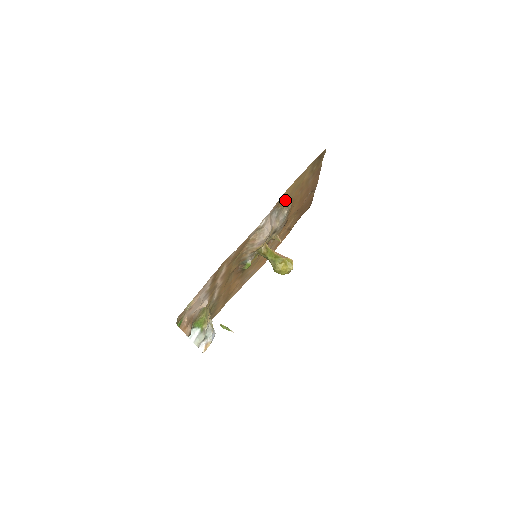
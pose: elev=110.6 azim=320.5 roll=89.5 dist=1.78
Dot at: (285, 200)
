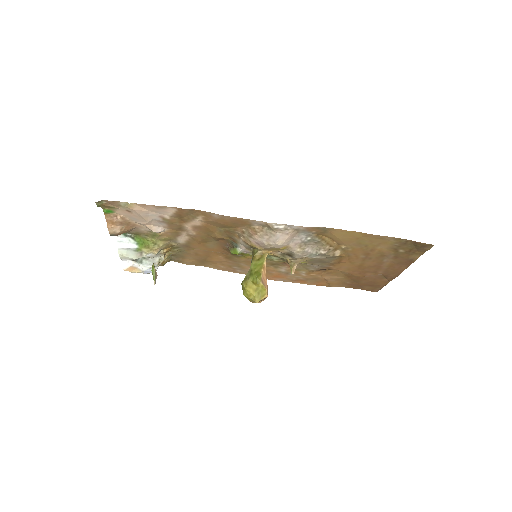
Dot at: (334, 240)
